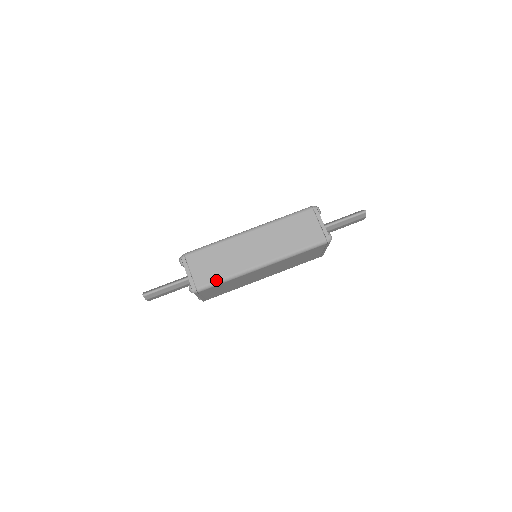
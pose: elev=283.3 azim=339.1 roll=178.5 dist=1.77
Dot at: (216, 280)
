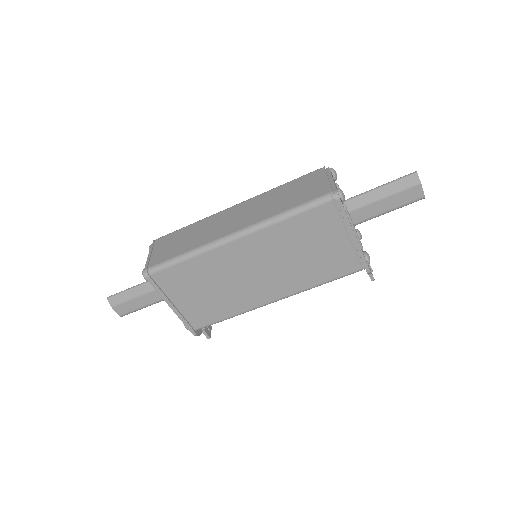
Dot at: (173, 257)
